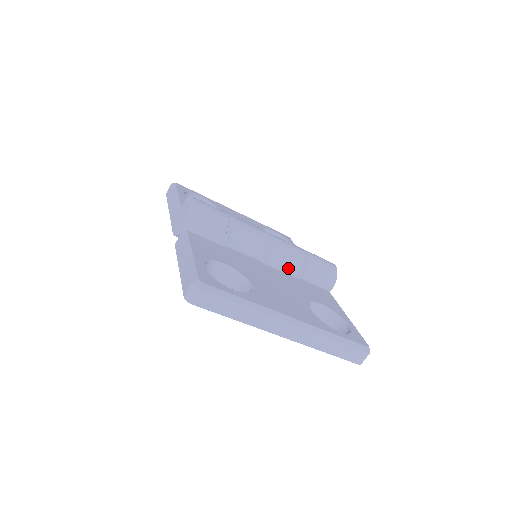
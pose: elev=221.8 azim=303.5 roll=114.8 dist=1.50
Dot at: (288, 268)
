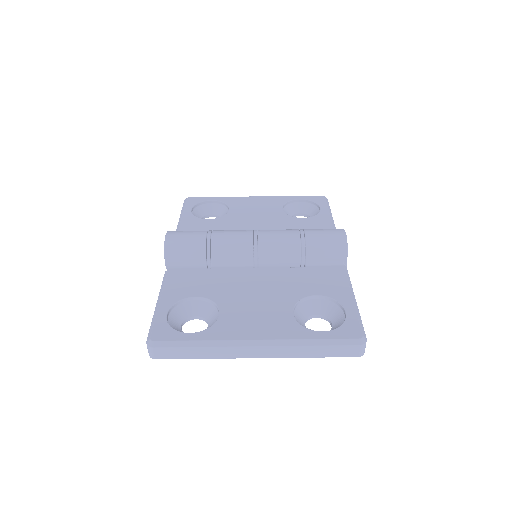
Dot at: (285, 260)
